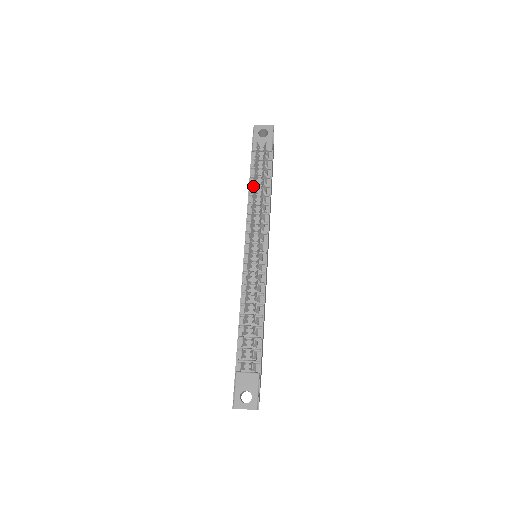
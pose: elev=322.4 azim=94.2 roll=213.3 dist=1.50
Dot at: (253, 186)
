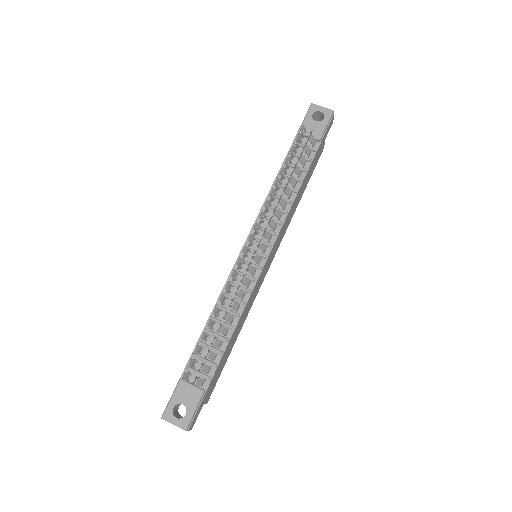
Dot at: occluded
